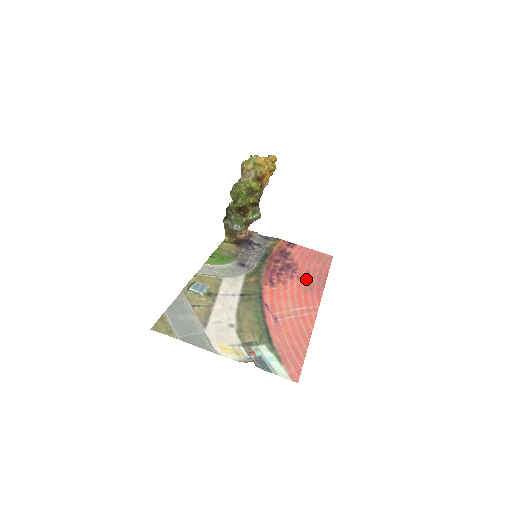
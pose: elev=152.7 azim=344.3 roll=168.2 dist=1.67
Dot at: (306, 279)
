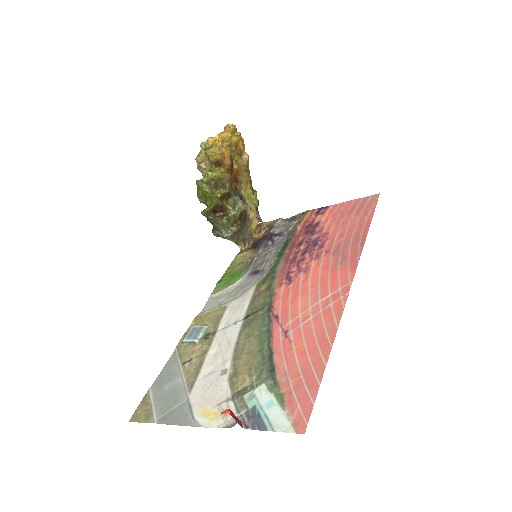
Dot at: (337, 249)
